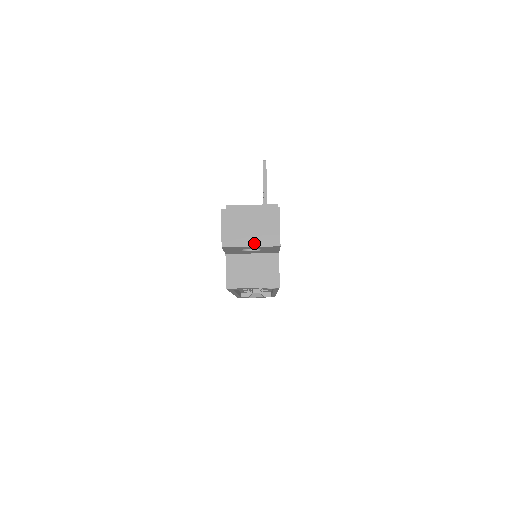
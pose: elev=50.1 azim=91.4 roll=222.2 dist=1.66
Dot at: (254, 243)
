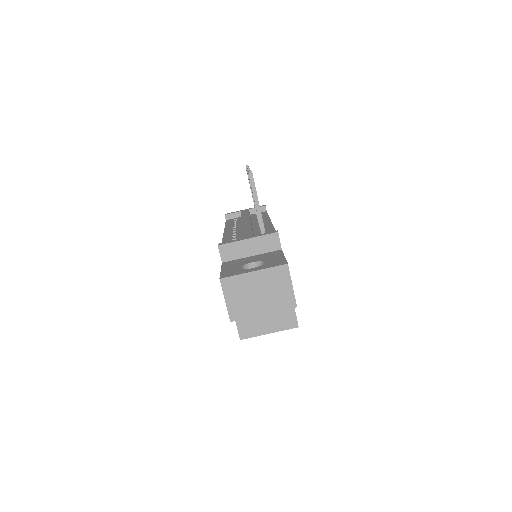
Dot at: (266, 310)
